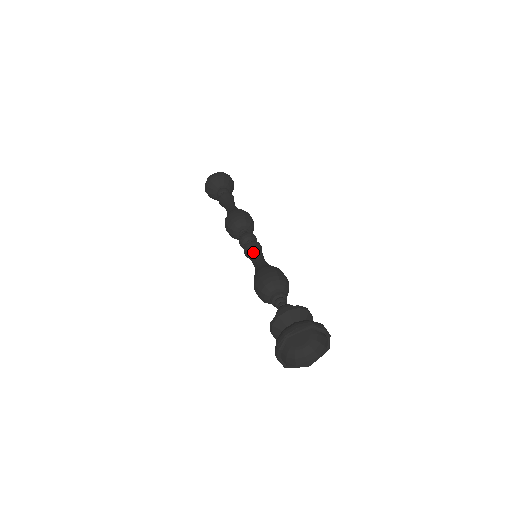
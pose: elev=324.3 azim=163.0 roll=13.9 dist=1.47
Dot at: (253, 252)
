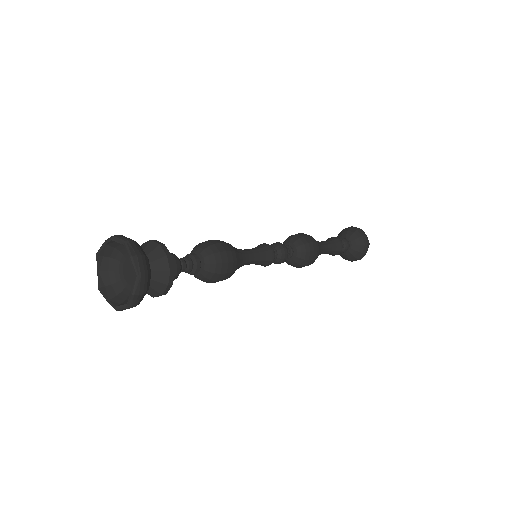
Dot at: (253, 248)
